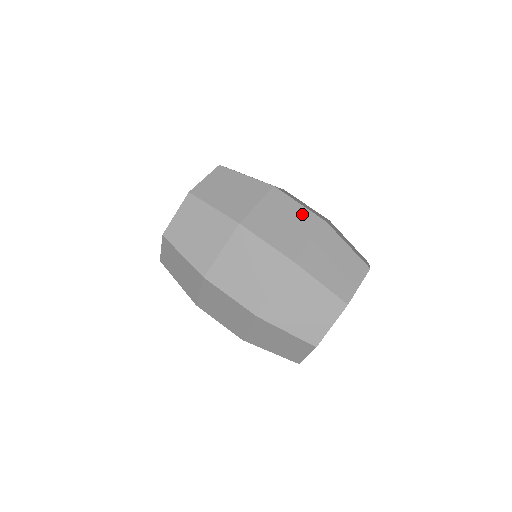
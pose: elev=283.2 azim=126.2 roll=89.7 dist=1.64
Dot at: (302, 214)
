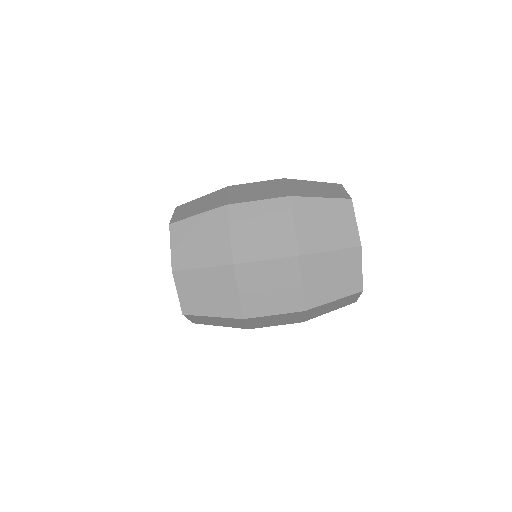
Dot at: (264, 183)
